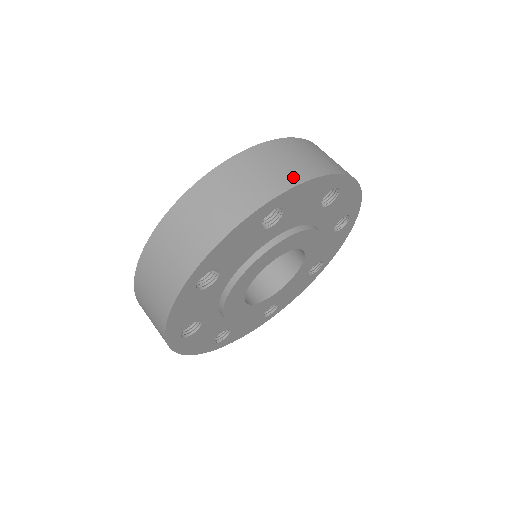
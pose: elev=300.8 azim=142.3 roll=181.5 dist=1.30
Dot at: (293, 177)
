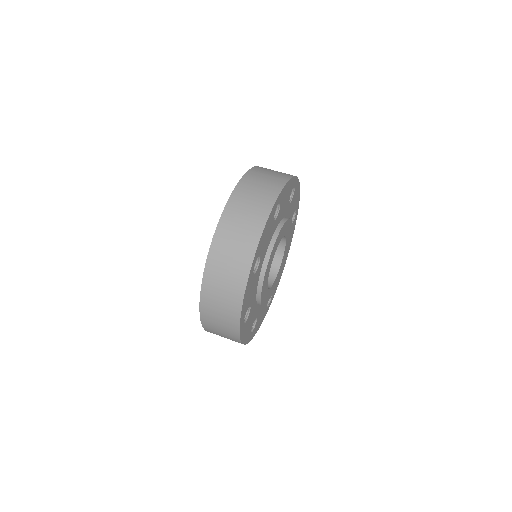
Dot at: (252, 241)
